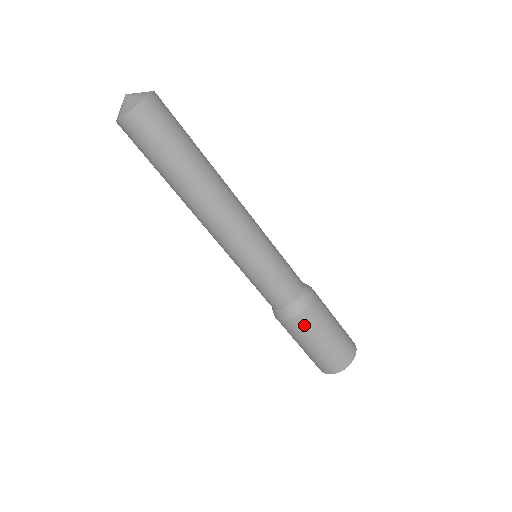
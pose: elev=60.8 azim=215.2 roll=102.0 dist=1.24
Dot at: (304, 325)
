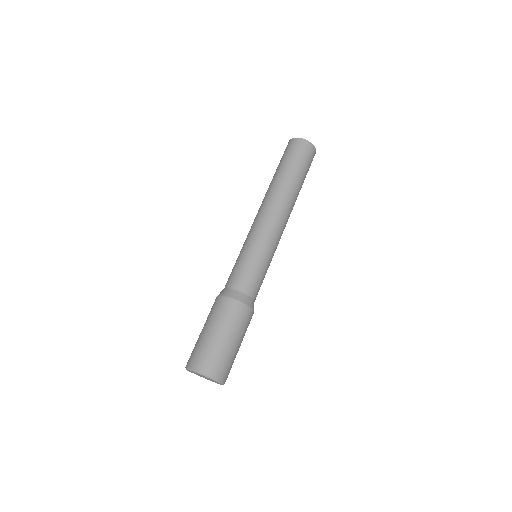
Dot at: (230, 311)
